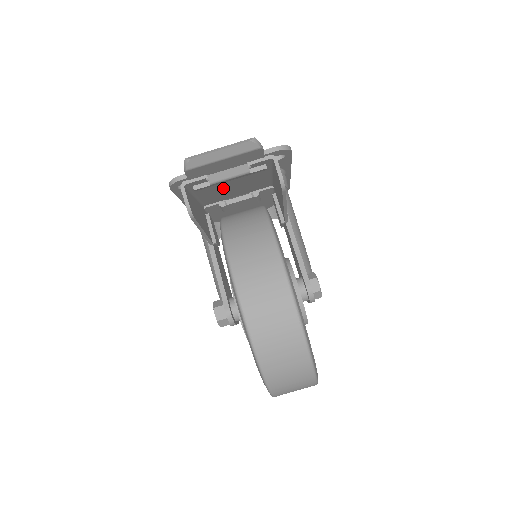
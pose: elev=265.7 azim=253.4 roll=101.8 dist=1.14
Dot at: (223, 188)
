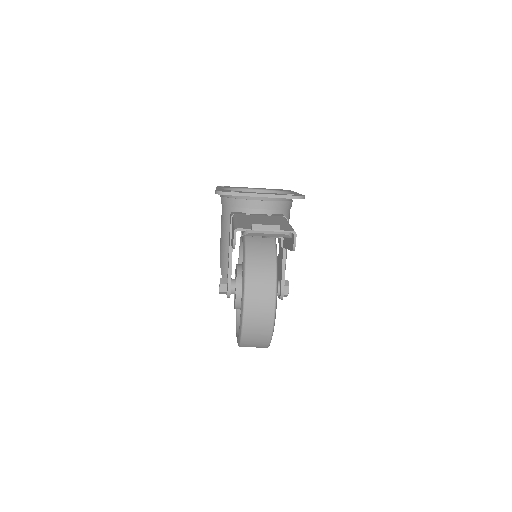
Dot at: occluded
